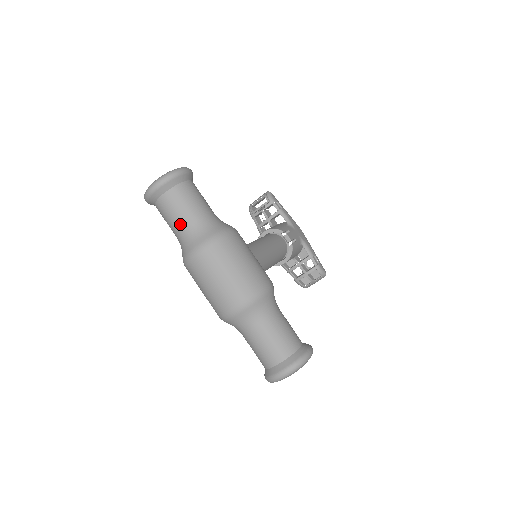
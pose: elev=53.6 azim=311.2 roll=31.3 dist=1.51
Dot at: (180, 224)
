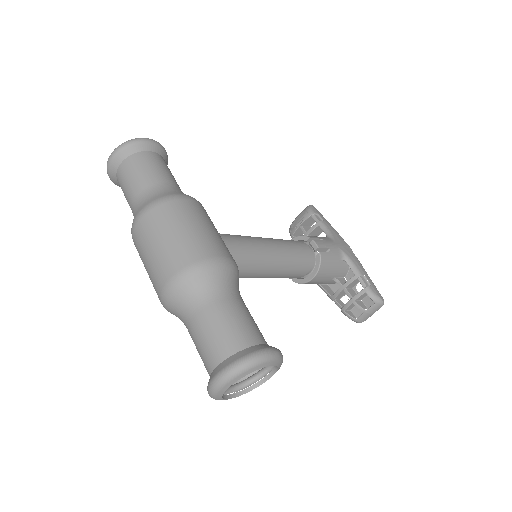
Dot at: (131, 195)
